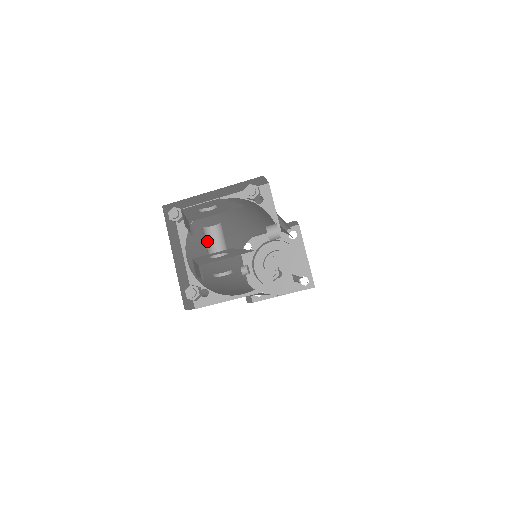
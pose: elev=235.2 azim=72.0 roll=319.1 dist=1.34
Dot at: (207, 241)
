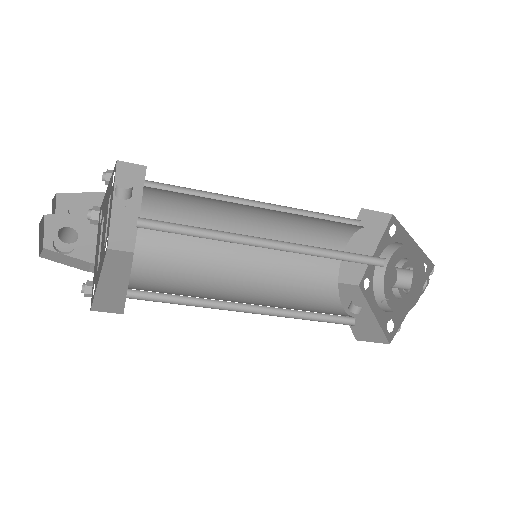
Dot at: (75, 235)
